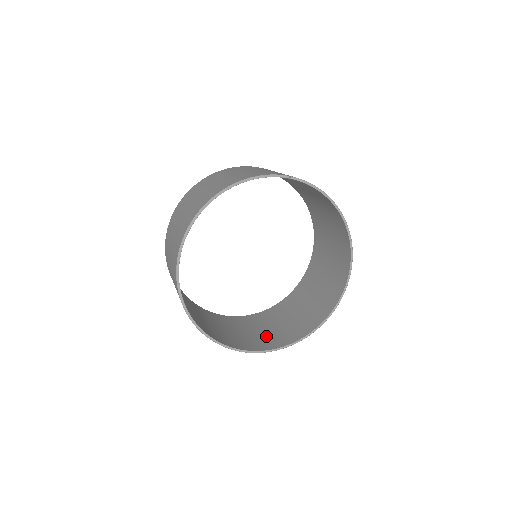
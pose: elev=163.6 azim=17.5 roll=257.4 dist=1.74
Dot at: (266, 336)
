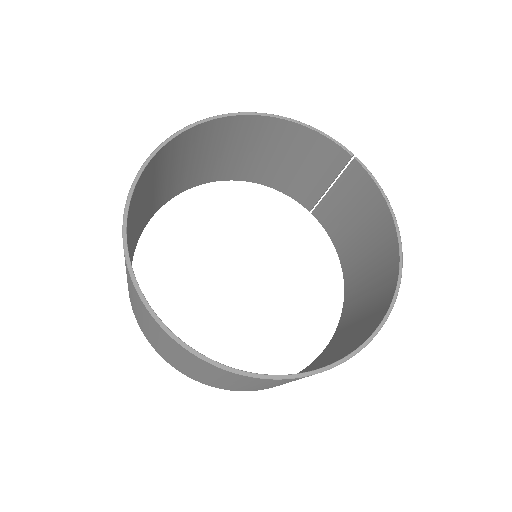
Dot at: occluded
